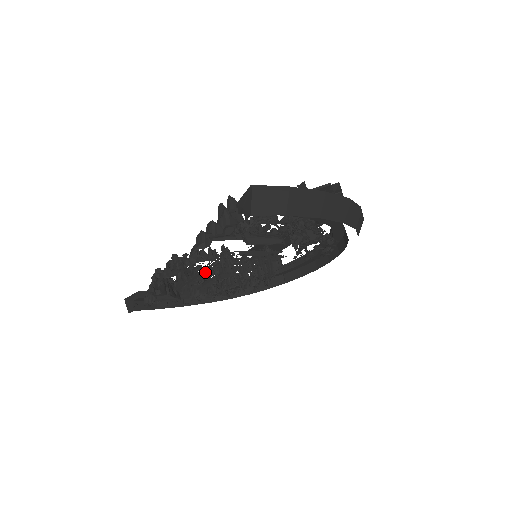
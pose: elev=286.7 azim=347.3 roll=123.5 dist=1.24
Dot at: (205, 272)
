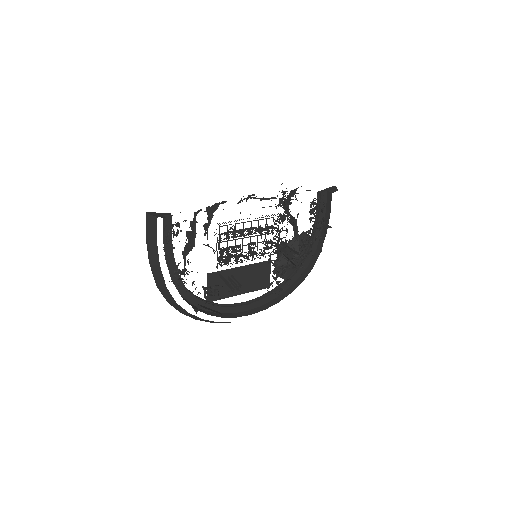
Dot at: occluded
